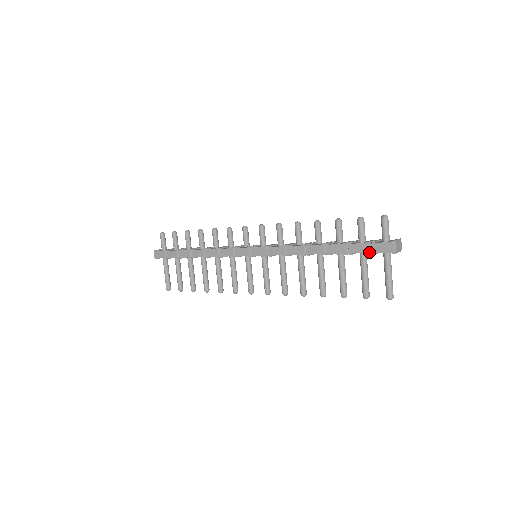
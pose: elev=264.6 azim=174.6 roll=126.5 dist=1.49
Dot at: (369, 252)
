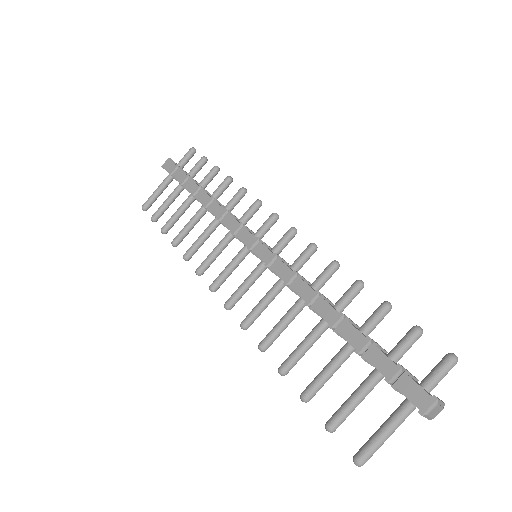
Dot at: (390, 379)
